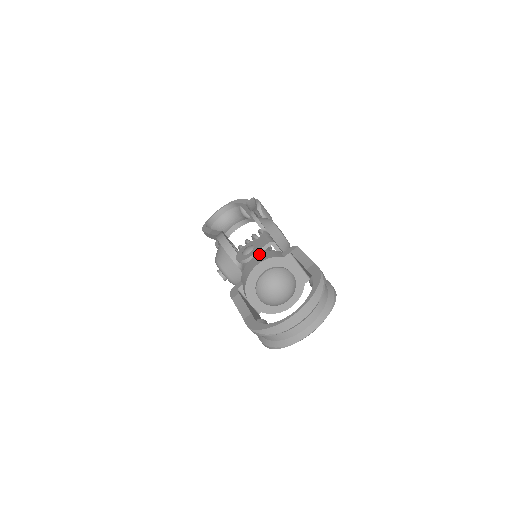
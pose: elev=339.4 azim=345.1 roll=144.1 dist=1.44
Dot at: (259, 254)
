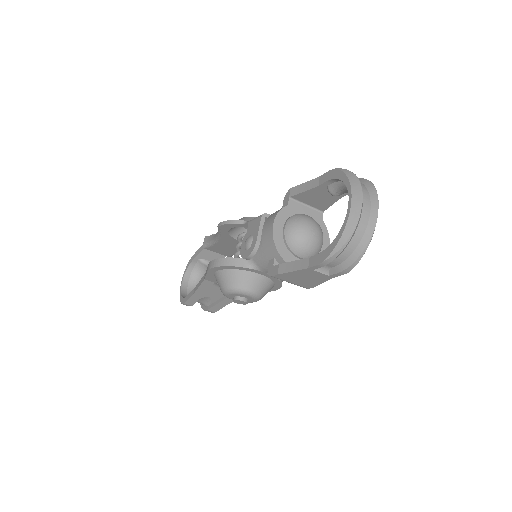
Dot at: (264, 224)
